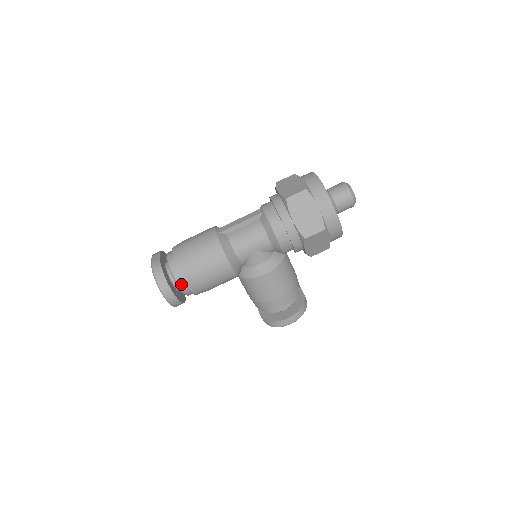
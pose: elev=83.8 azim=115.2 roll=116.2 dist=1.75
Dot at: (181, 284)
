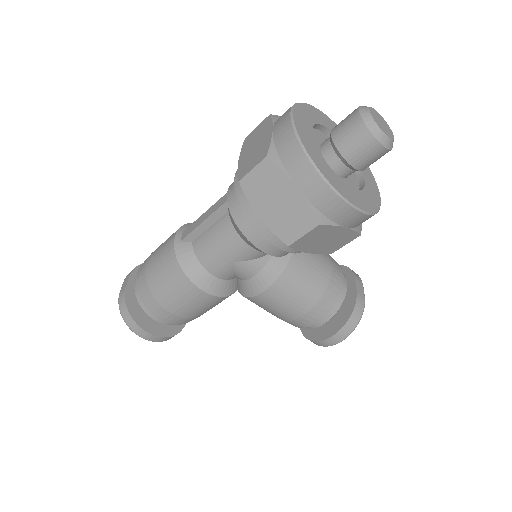
Dot at: (156, 318)
